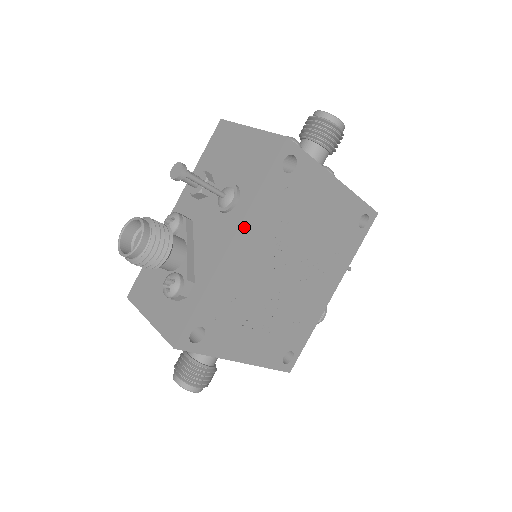
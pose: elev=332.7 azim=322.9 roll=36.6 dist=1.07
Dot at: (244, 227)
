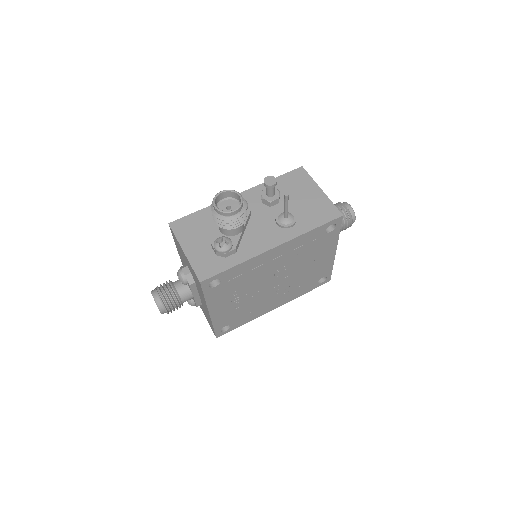
Dot at: (287, 244)
